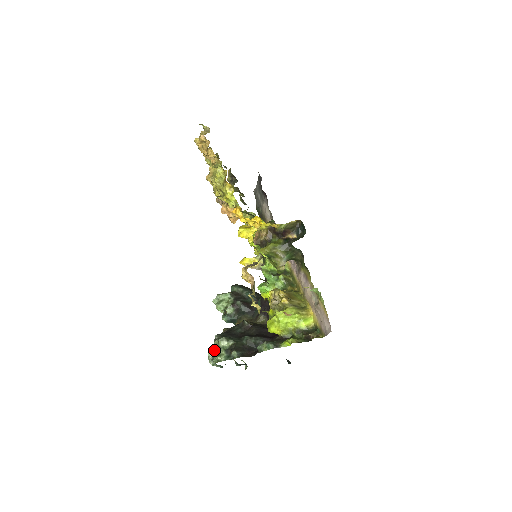
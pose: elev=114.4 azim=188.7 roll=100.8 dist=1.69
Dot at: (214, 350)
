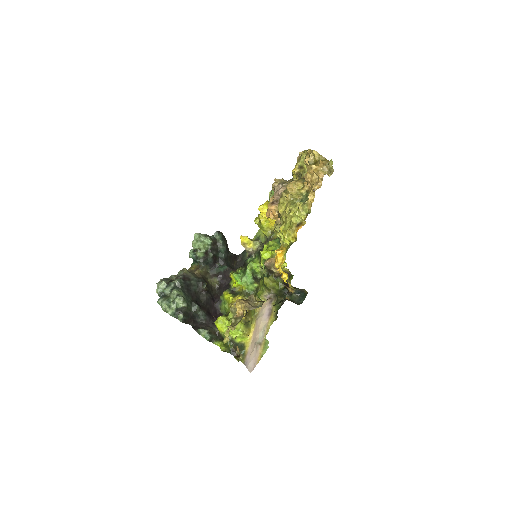
Dot at: (168, 291)
